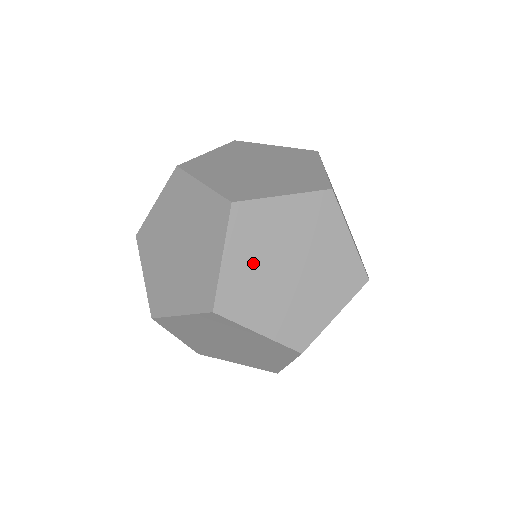
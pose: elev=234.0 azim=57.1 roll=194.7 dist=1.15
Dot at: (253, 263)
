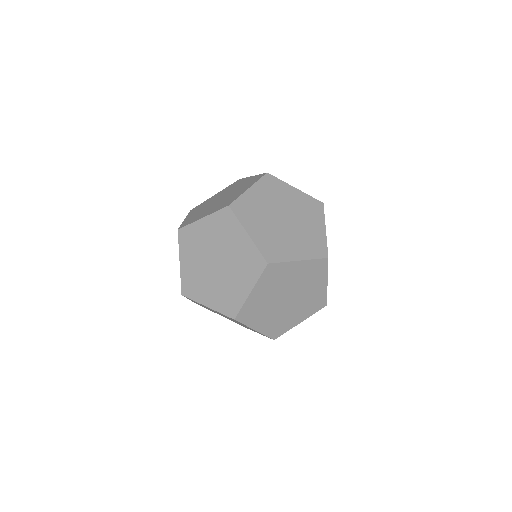
Dot at: (264, 202)
